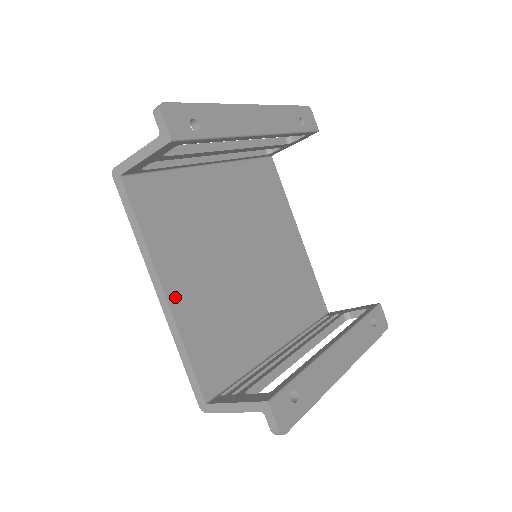
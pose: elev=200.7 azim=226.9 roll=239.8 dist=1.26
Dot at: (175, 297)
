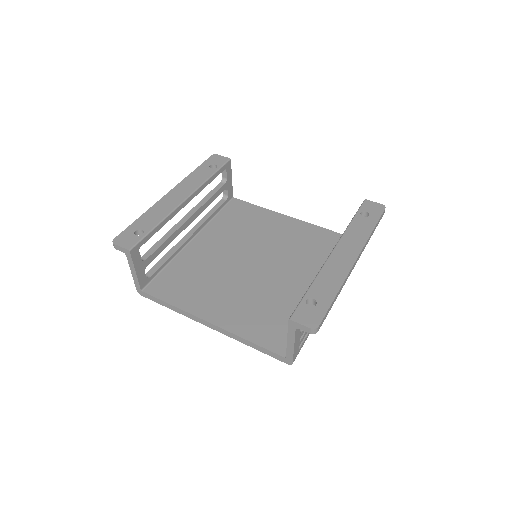
Dot at: (219, 320)
